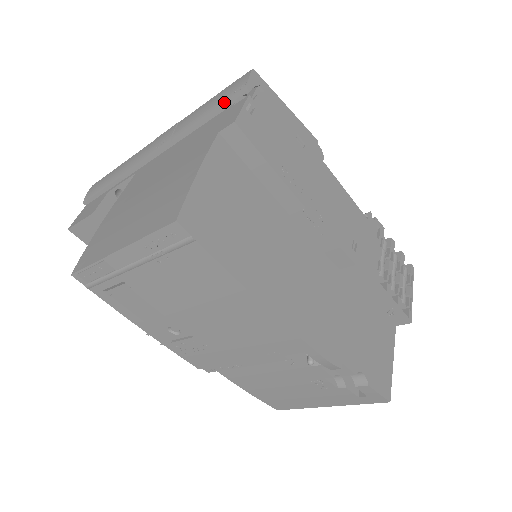
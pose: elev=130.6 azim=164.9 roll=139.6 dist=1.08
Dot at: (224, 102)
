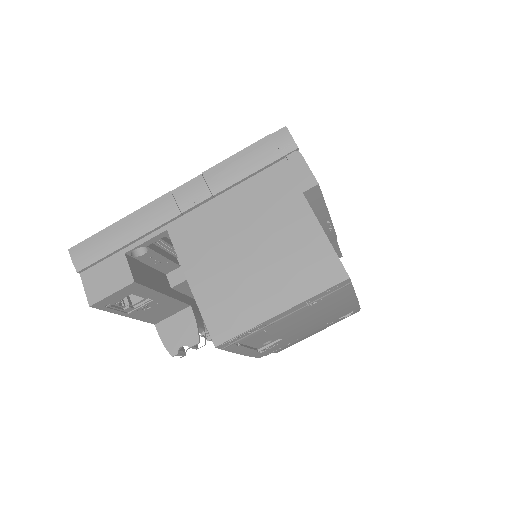
Dot at: (274, 159)
